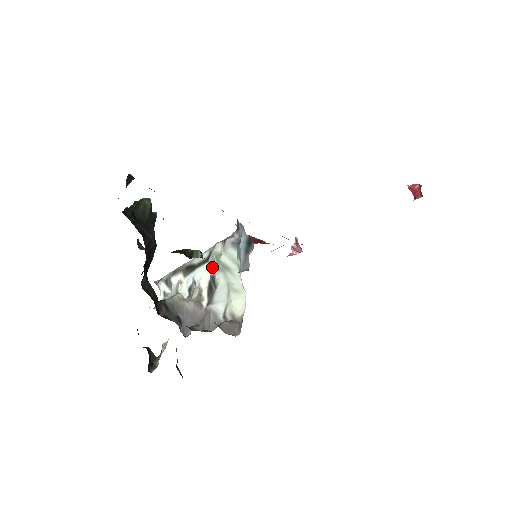
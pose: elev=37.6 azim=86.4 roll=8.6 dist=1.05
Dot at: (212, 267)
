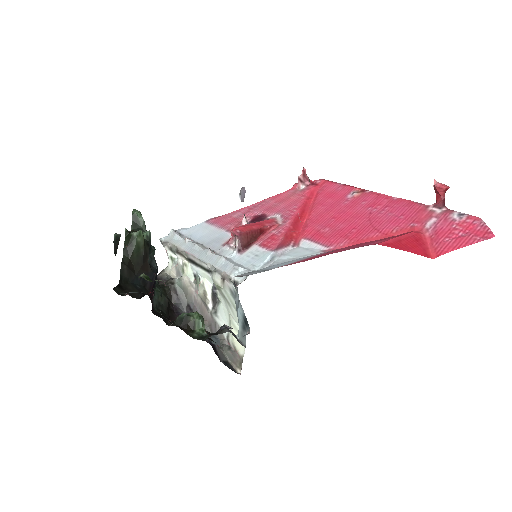
Dot at: occluded
